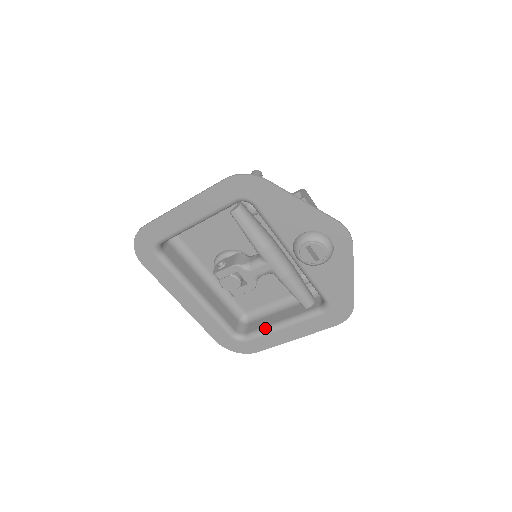
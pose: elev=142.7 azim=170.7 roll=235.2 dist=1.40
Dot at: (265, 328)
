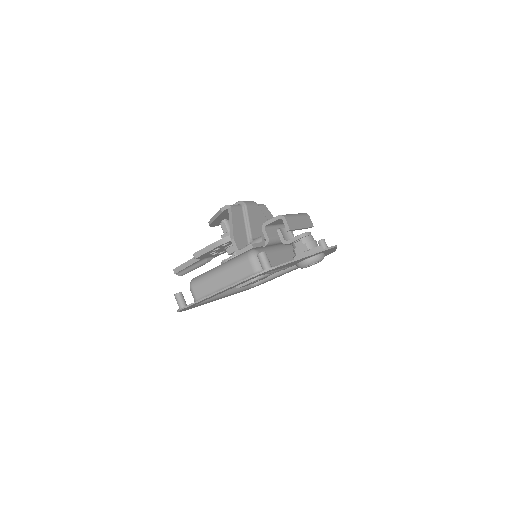
Dot at: (272, 276)
